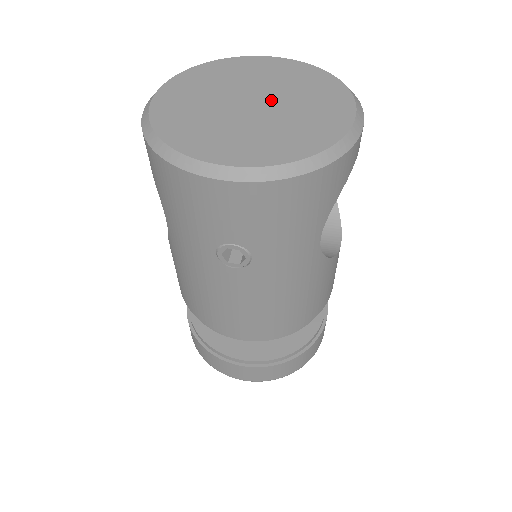
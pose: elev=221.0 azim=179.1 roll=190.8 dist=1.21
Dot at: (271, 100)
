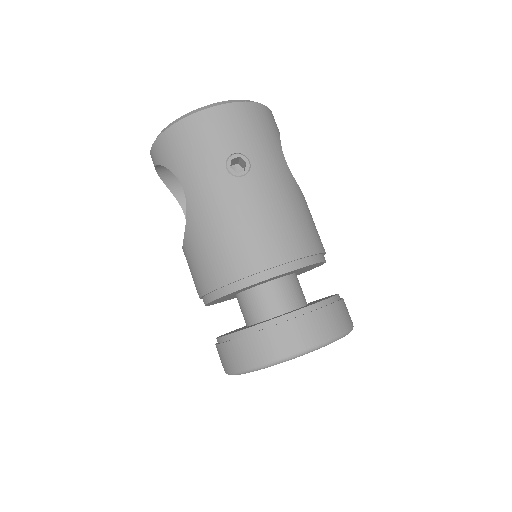
Dot at: occluded
